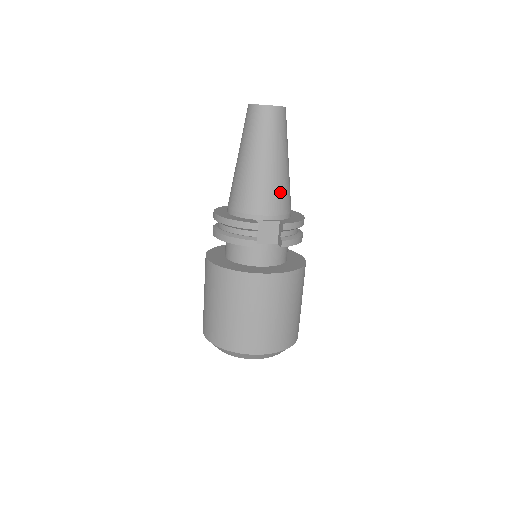
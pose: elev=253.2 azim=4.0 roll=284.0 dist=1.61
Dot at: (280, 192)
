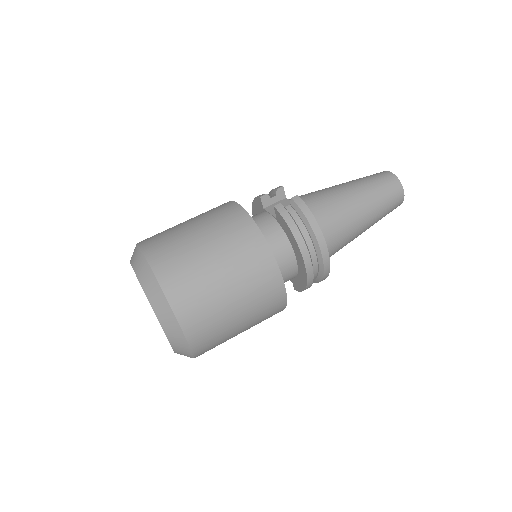
Dot at: (327, 201)
